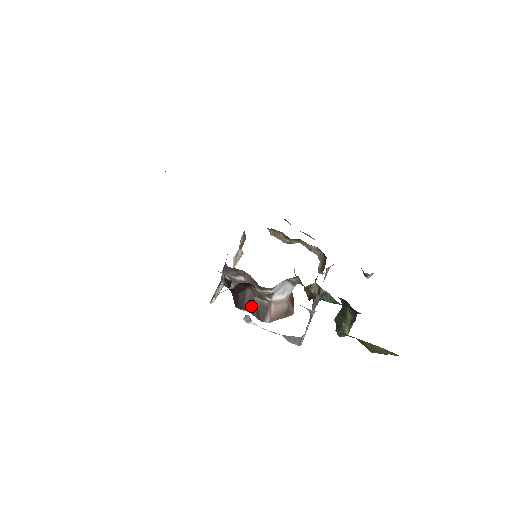
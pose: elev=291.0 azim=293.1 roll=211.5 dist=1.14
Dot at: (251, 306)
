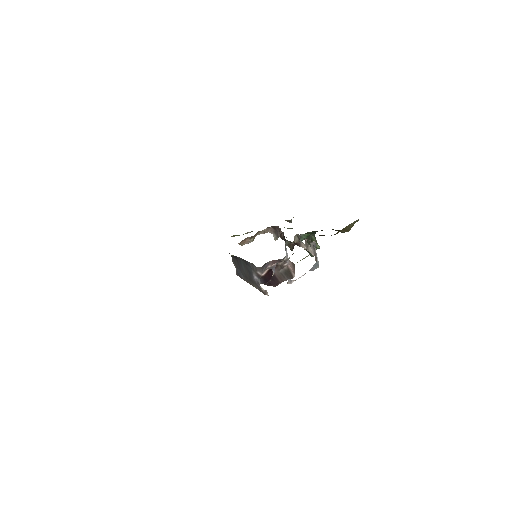
Dot at: (282, 277)
